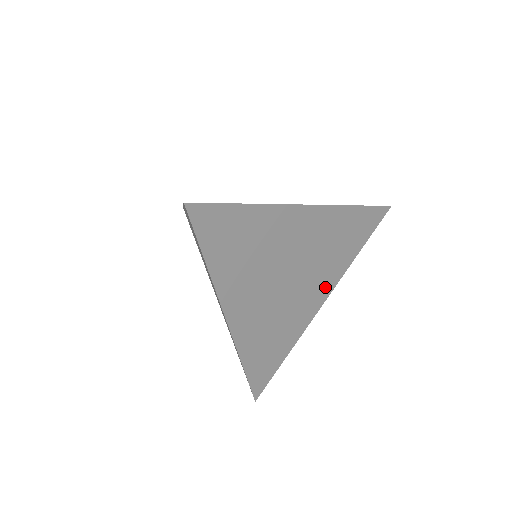
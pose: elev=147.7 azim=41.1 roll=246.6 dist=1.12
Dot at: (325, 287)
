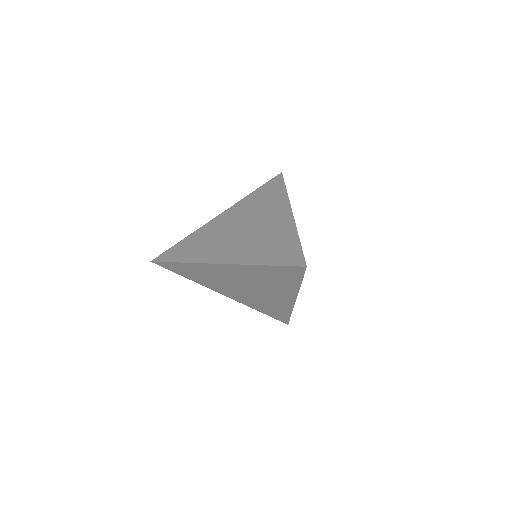
Dot at: occluded
